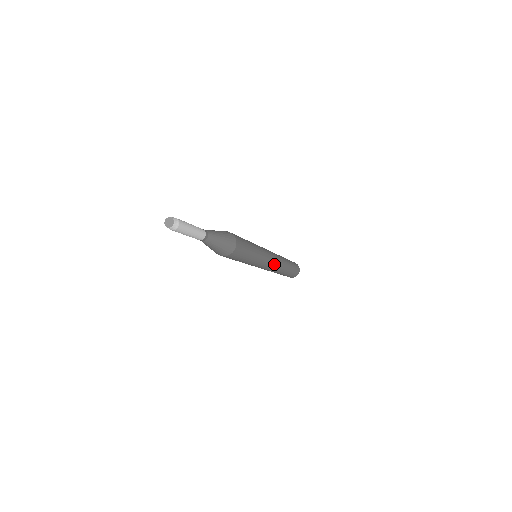
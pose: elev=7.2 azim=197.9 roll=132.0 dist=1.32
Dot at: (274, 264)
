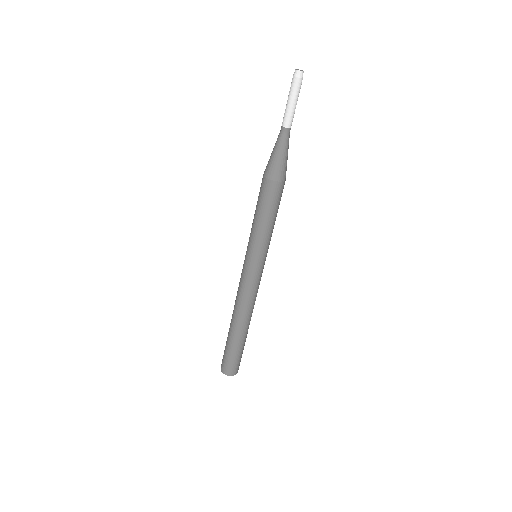
Dot at: (251, 291)
